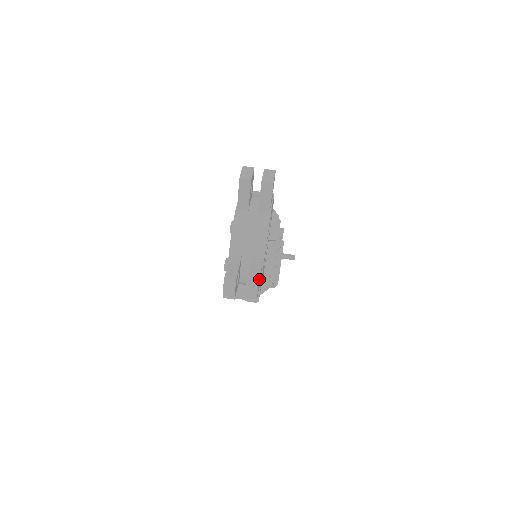
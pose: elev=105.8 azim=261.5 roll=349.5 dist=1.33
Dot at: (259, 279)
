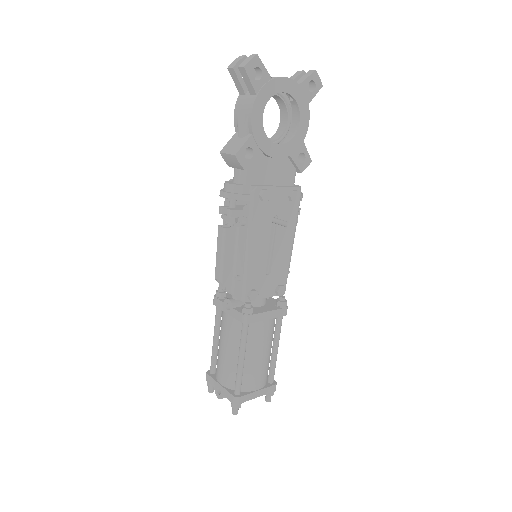
Dot at: (260, 59)
